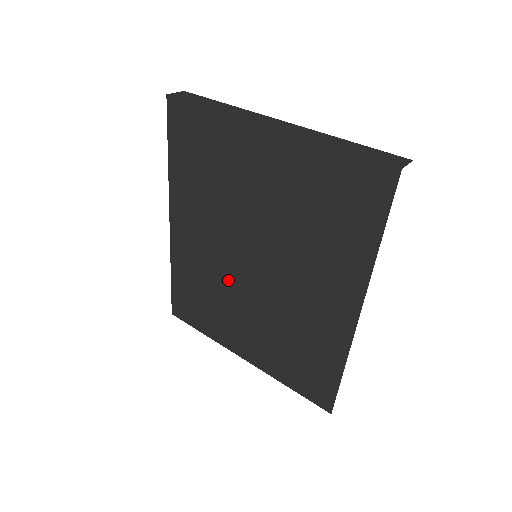
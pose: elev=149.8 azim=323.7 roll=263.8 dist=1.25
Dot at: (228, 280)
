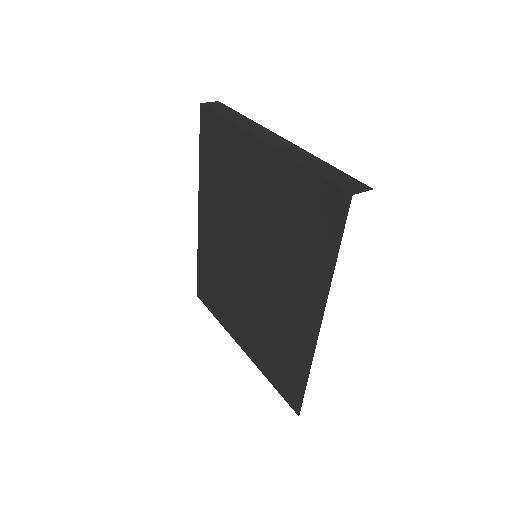
Dot at: (233, 273)
